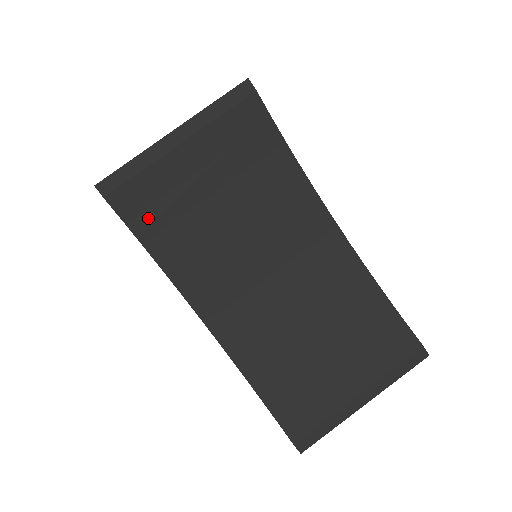
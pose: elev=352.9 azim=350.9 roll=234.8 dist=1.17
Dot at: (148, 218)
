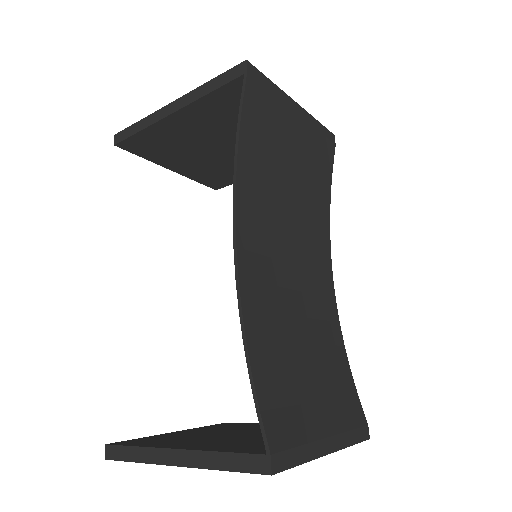
Dot at: (255, 123)
